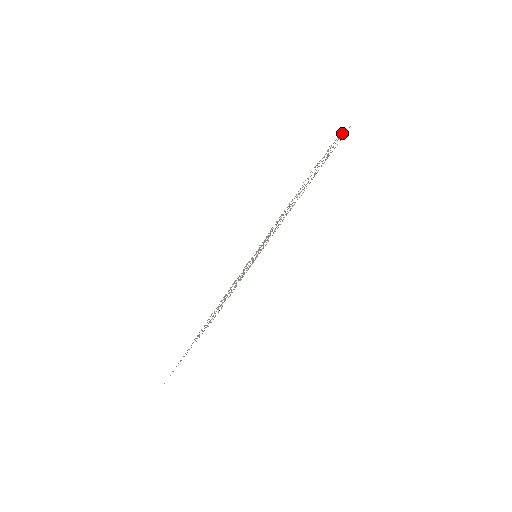
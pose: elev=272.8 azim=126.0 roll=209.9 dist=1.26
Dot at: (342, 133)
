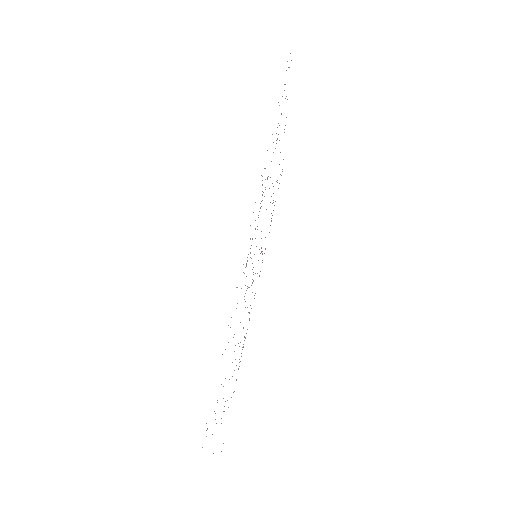
Dot at: occluded
